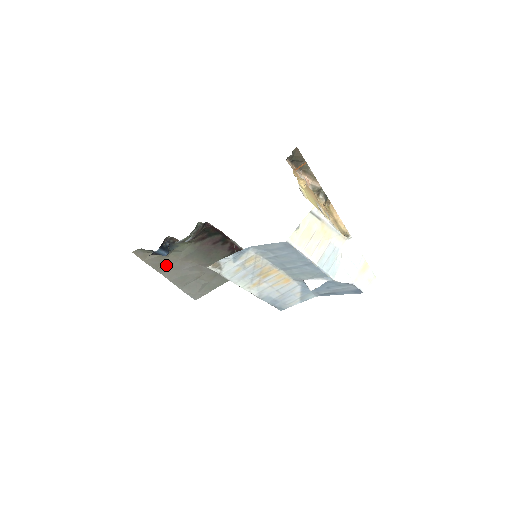
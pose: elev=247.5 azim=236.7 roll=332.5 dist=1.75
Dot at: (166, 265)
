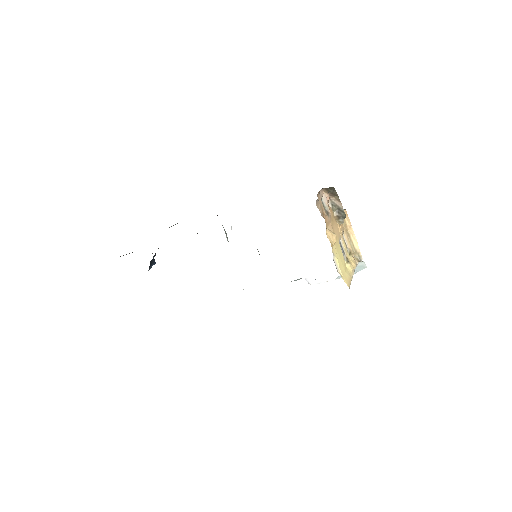
Dot at: occluded
